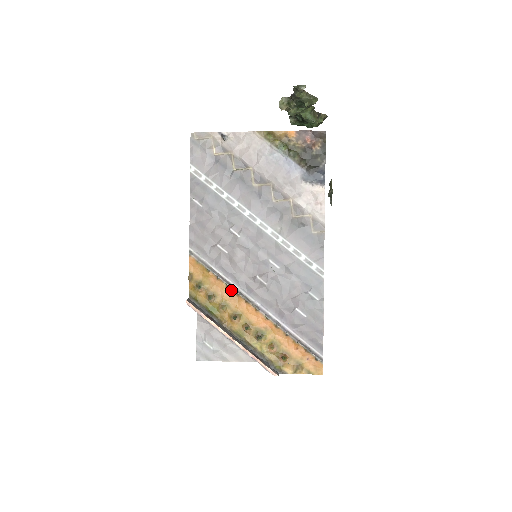
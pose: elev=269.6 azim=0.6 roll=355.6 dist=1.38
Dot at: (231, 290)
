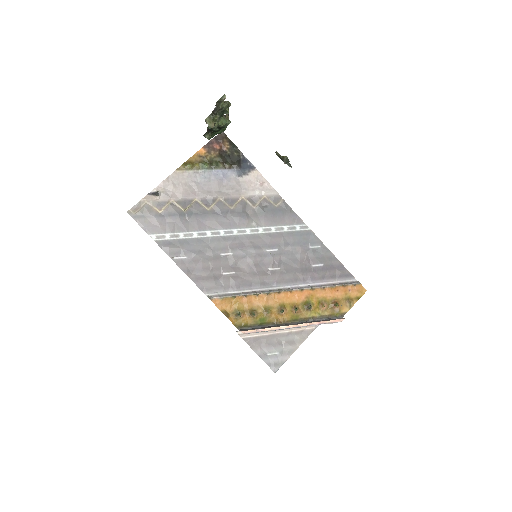
Dot at: (262, 295)
